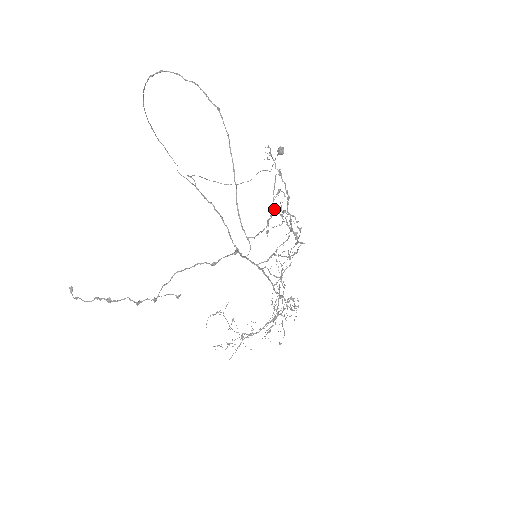
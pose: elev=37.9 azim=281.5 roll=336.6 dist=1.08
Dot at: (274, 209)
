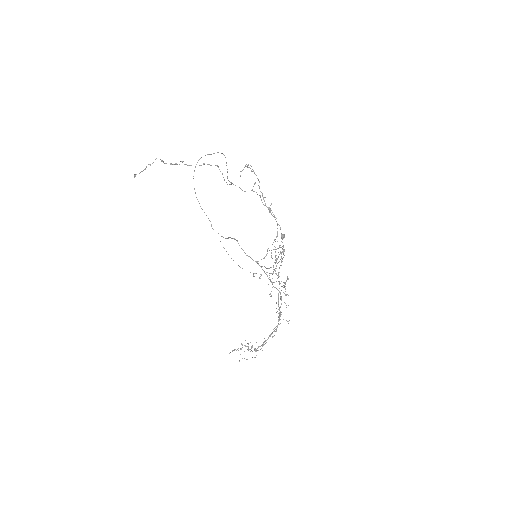
Dot at: (252, 190)
